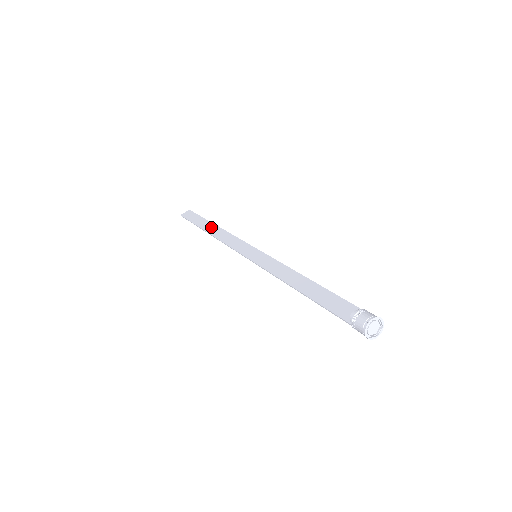
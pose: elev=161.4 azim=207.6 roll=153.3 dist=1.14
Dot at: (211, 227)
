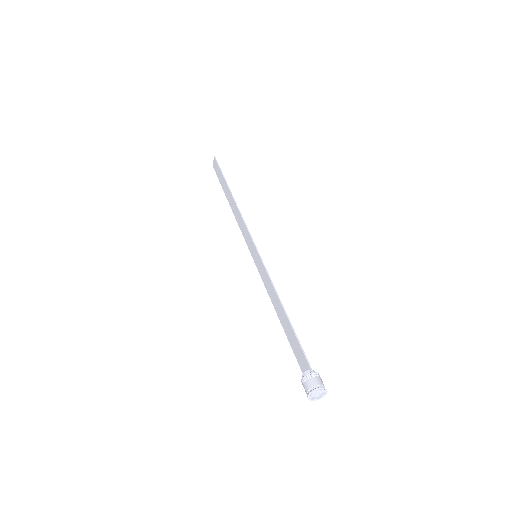
Dot at: (229, 196)
